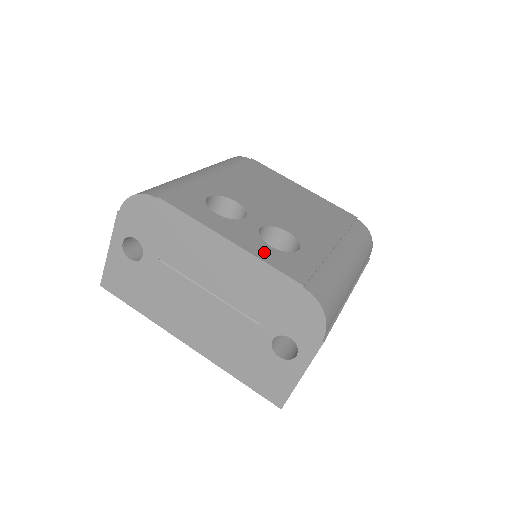
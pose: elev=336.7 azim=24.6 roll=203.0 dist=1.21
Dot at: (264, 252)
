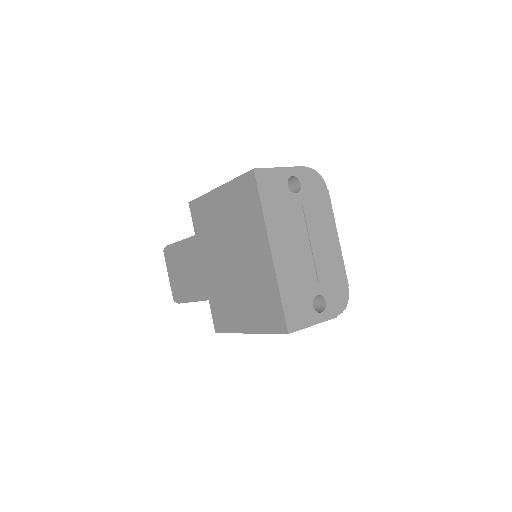
Dot at: occluded
